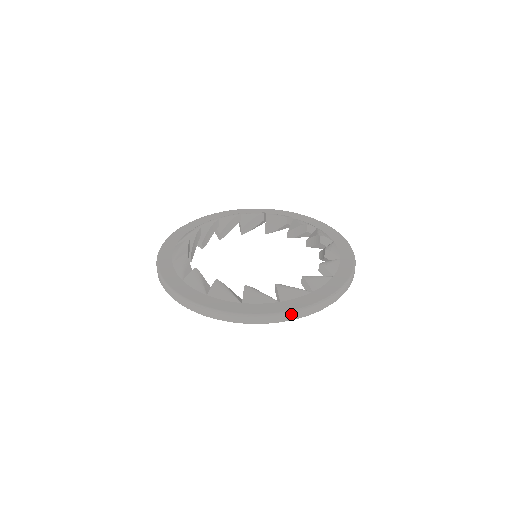
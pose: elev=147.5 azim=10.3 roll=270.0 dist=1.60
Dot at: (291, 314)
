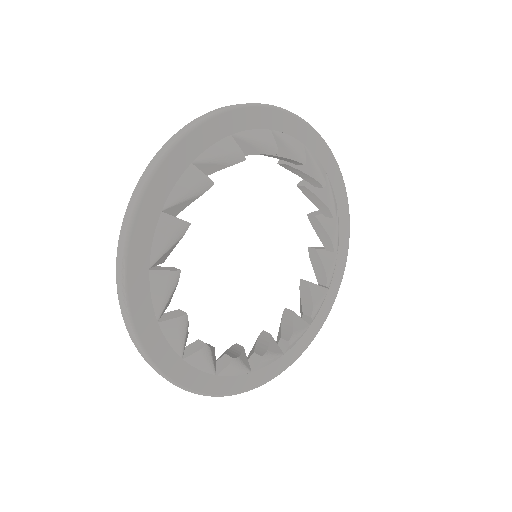
Dot at: (170, 382)
